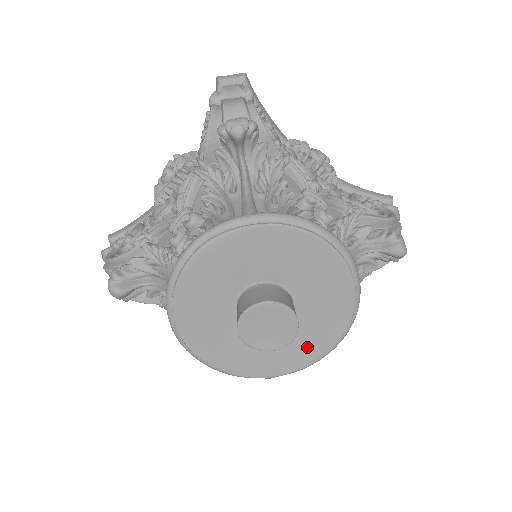
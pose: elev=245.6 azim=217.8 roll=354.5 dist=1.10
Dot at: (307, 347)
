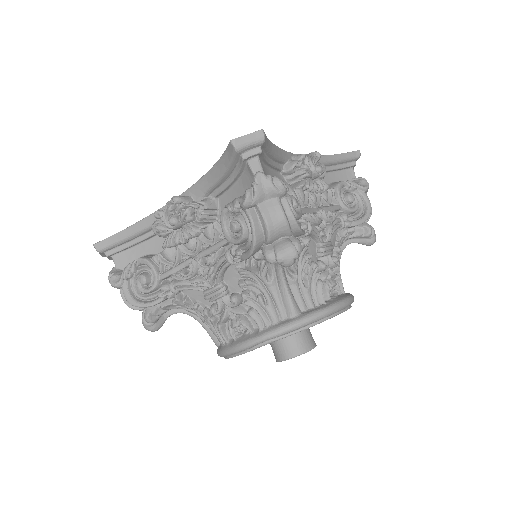
Dot at: occluded
